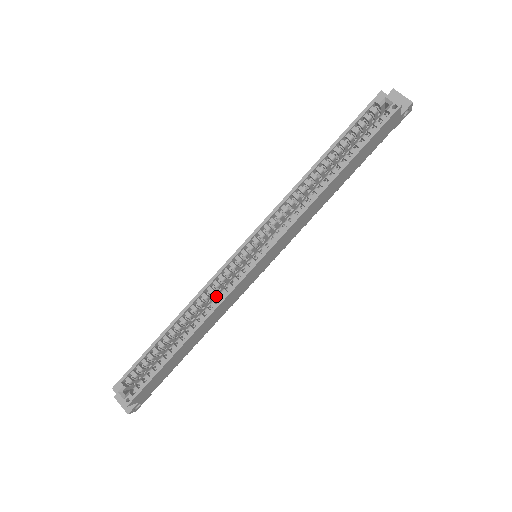
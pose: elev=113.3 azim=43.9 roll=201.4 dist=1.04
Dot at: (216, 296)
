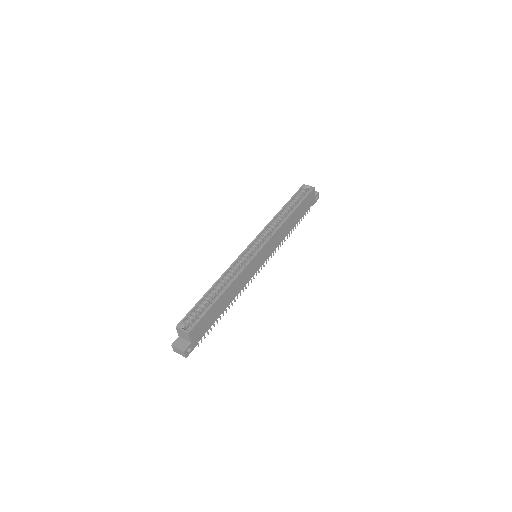
Dot at: (238, 270)
